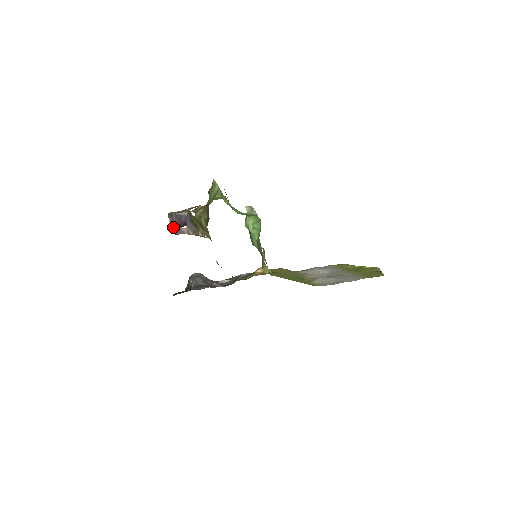
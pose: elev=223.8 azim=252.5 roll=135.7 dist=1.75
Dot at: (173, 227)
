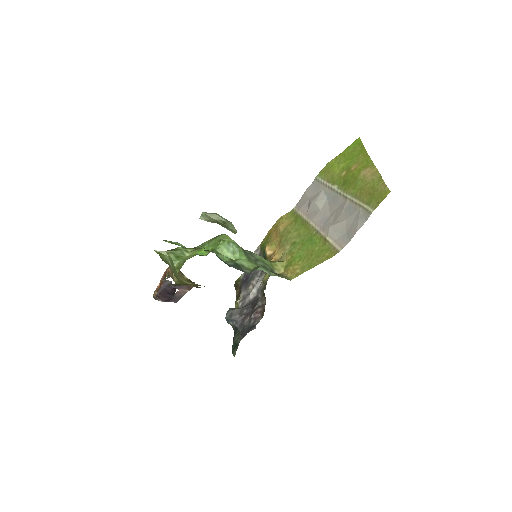
Dot at: (169, 301)
